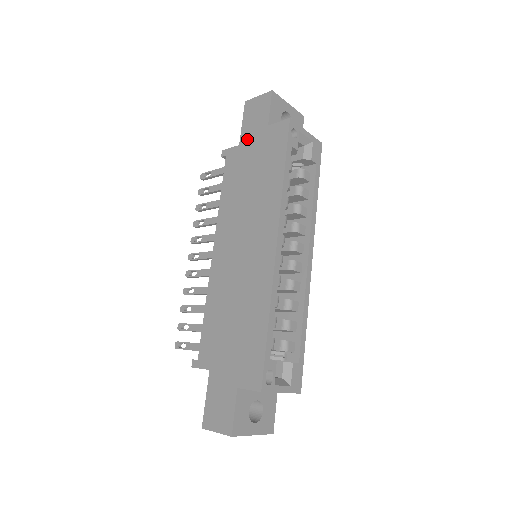
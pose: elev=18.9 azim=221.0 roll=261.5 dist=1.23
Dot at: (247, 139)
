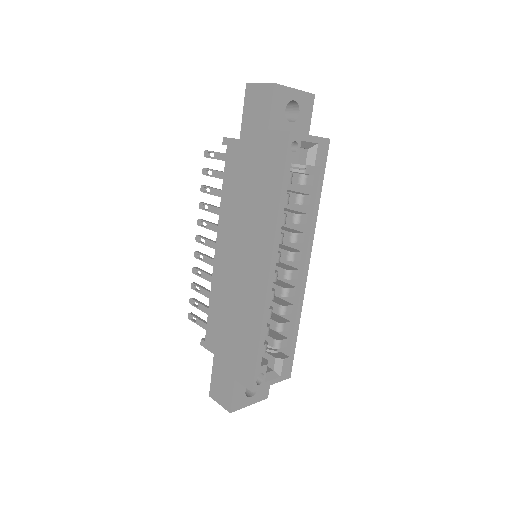
Dot at: (247, 136)
